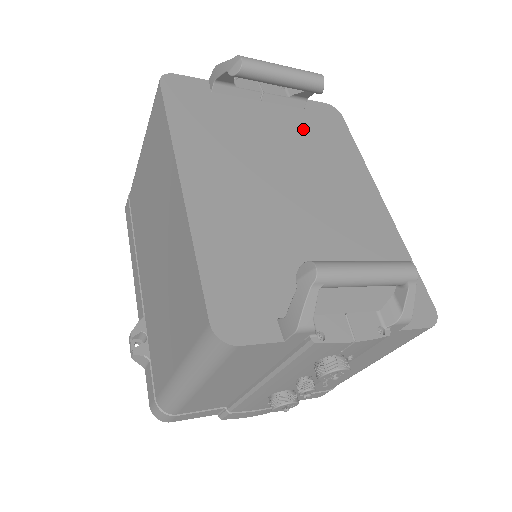
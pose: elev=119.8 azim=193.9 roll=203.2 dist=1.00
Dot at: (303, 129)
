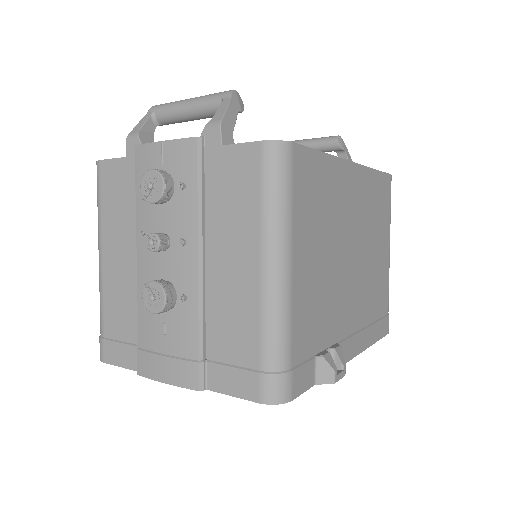
Dot at: occluded
